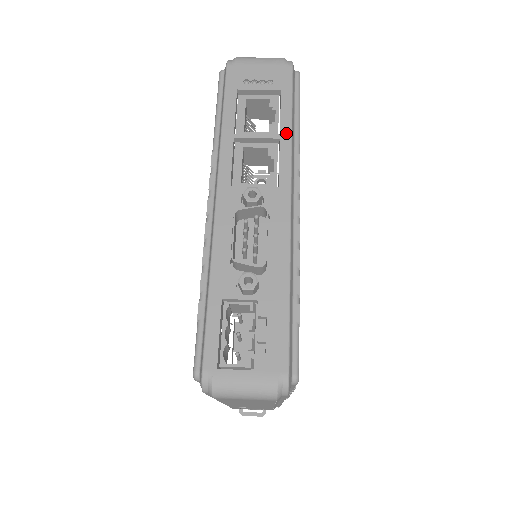
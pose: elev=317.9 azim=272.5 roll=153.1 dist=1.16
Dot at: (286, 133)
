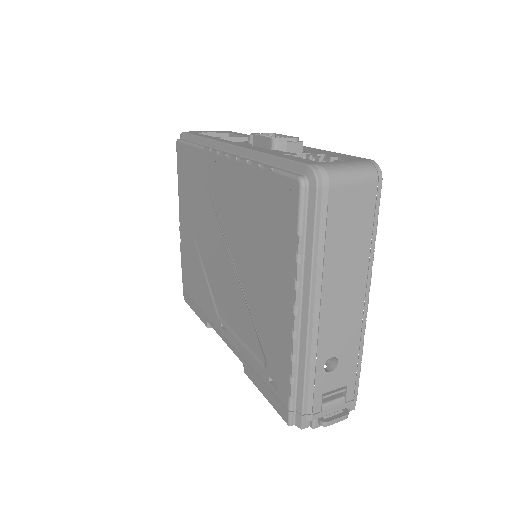
Dot at: occluded
